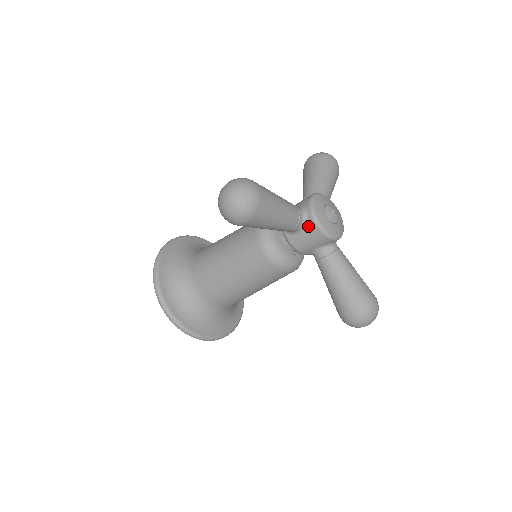
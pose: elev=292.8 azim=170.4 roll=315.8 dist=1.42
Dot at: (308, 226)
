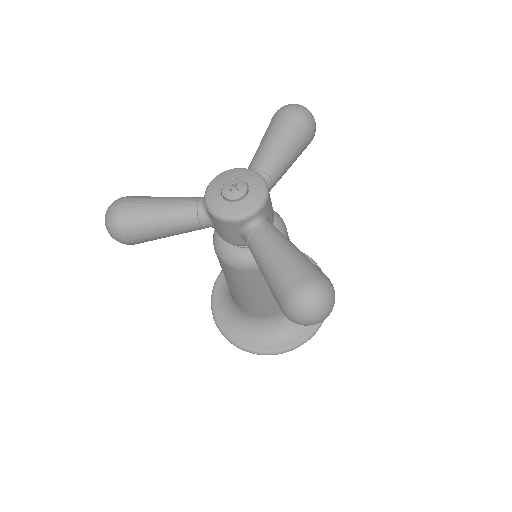
Dot at: (210, 216)
